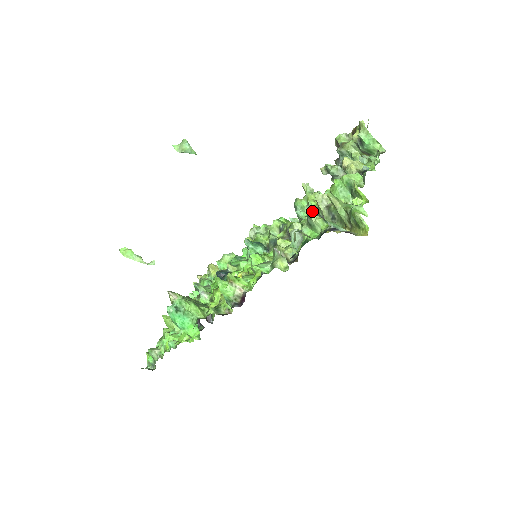
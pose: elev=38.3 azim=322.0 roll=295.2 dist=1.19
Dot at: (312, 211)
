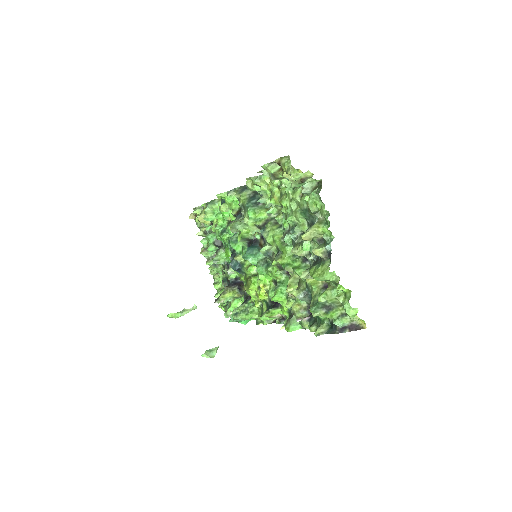
Dot at: (288, 242)
